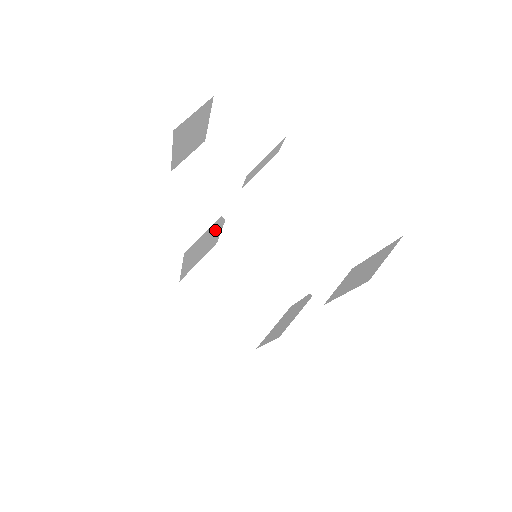
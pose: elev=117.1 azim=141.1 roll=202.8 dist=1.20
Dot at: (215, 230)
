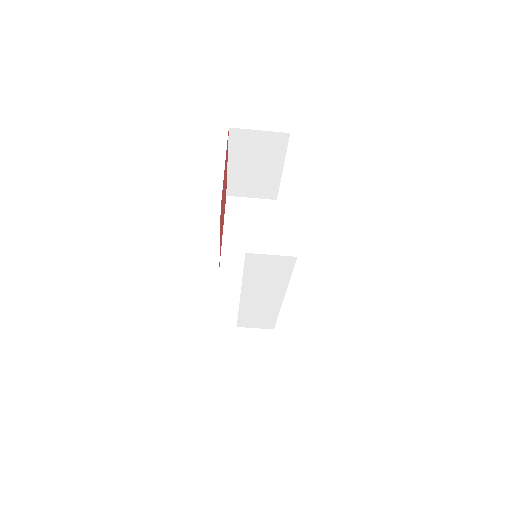
Dot at: occluded
